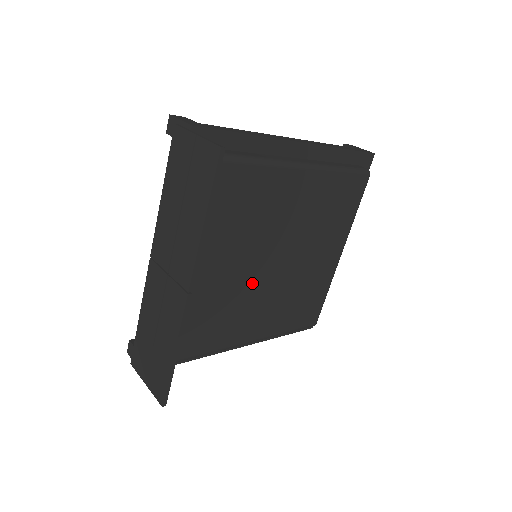
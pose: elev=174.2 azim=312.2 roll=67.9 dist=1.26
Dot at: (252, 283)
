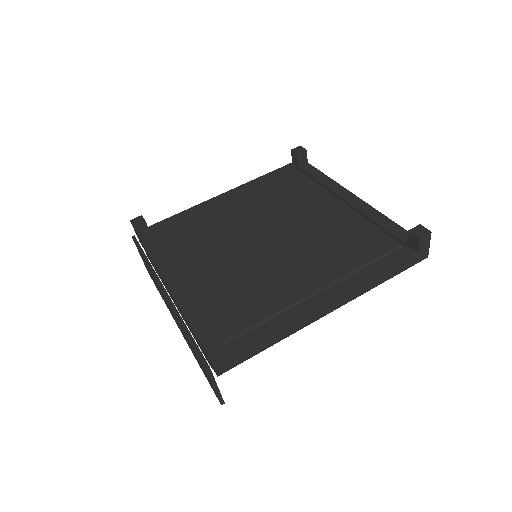
Dot at: occluded
